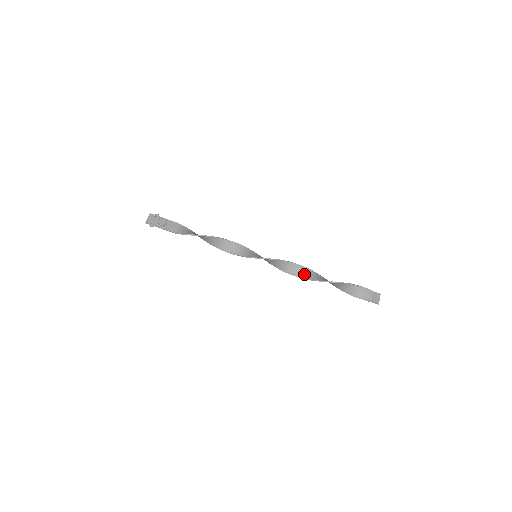
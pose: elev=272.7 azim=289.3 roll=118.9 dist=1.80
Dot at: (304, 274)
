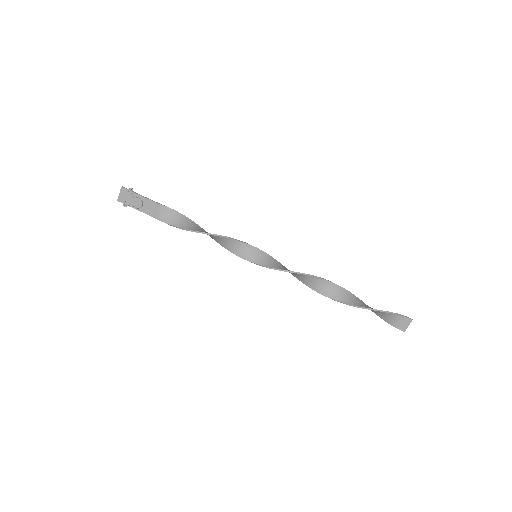
Dot at: (315, 285)
